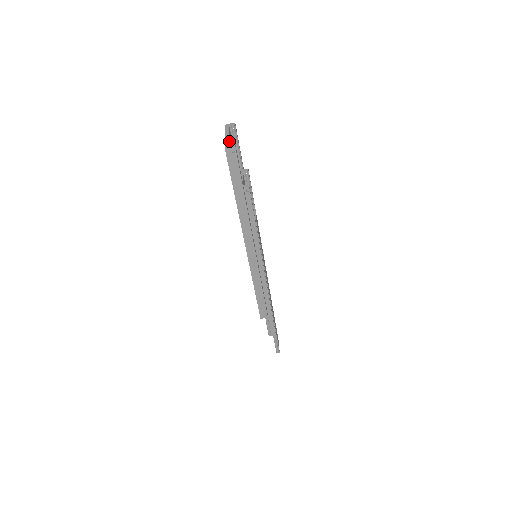
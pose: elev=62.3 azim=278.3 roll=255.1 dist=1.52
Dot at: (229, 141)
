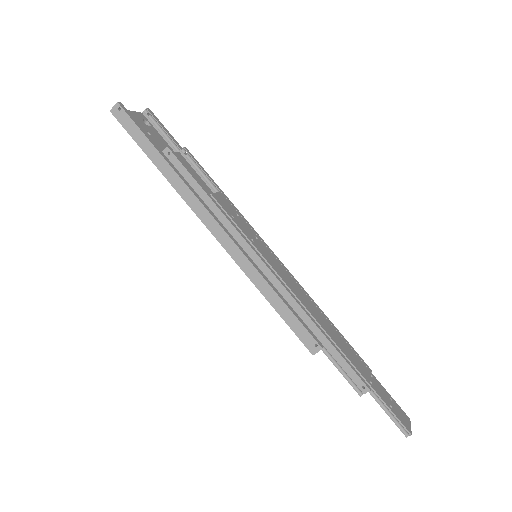
Dot at: occluded
